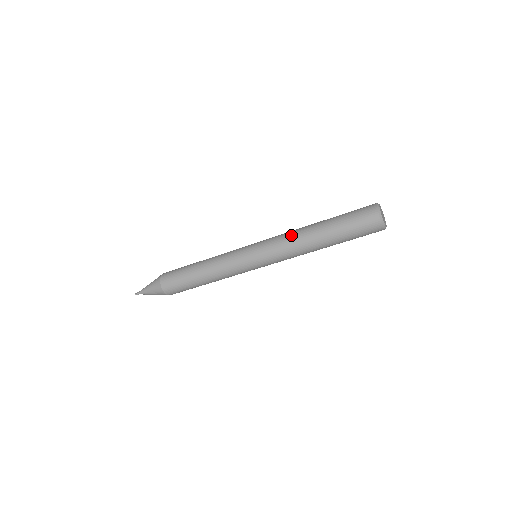
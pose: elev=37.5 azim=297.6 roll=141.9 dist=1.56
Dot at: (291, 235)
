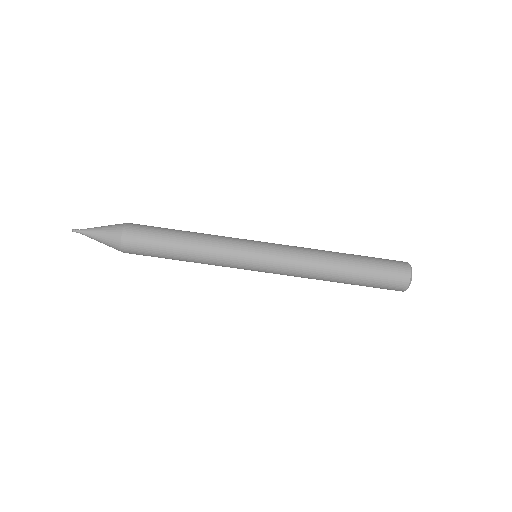
Dot at: (311, 252)
